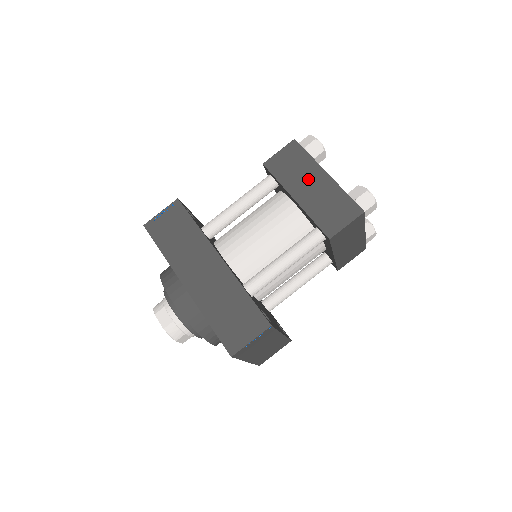
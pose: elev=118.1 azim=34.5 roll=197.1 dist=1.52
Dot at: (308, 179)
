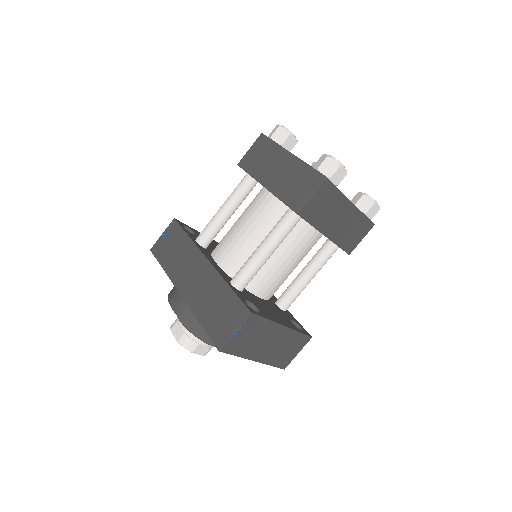
Dot at: (275, 164)
